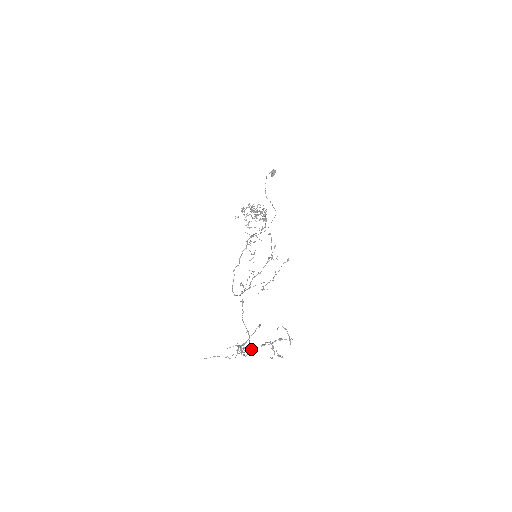
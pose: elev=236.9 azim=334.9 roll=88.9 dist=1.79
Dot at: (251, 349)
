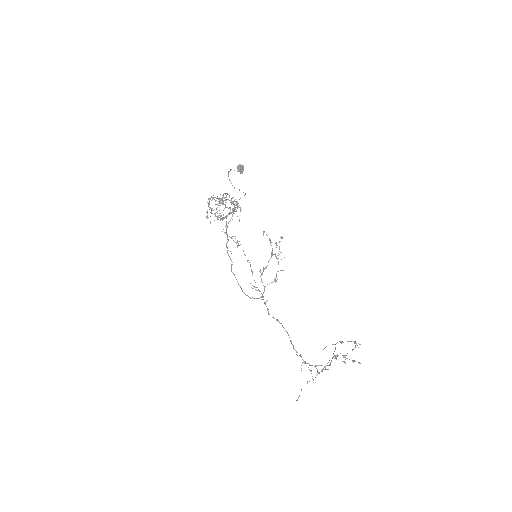
Dot at: occluded
